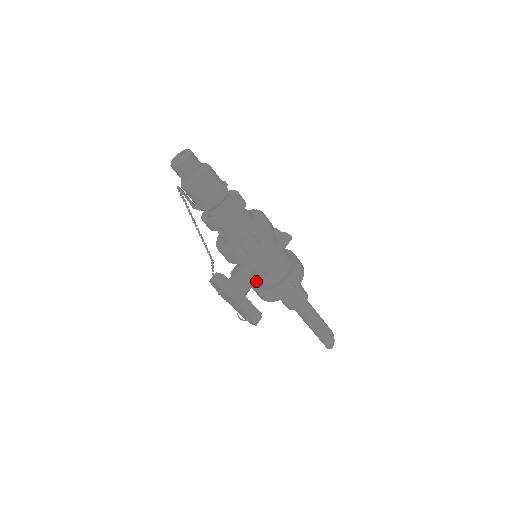
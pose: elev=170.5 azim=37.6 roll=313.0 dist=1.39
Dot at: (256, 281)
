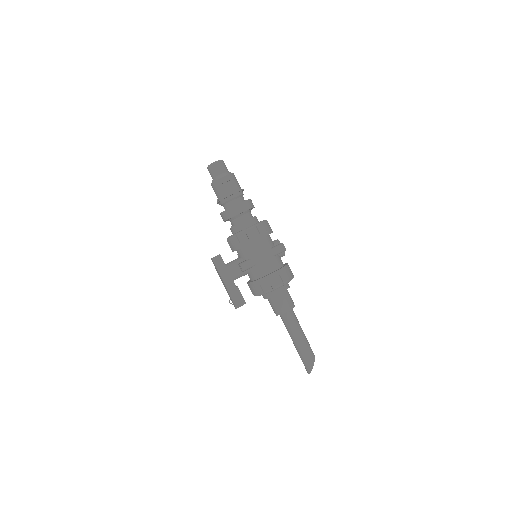
Dot at: (241, 267)
